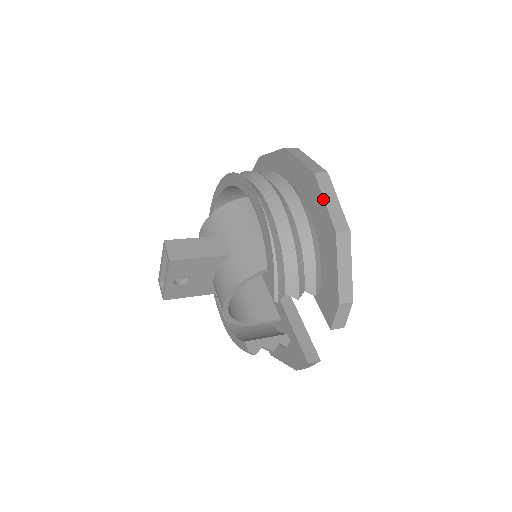
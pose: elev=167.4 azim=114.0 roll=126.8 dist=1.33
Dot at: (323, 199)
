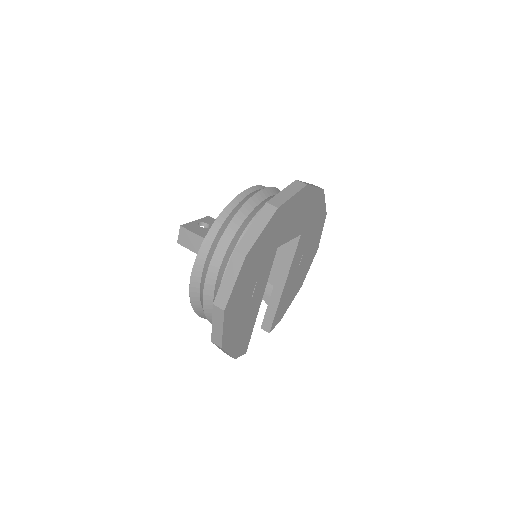
Dot at: (212, 321)
